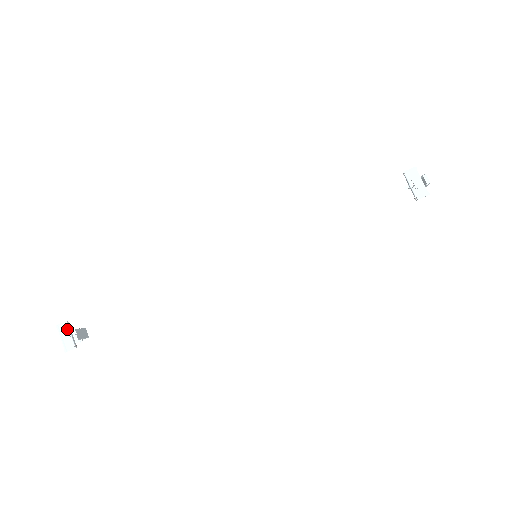
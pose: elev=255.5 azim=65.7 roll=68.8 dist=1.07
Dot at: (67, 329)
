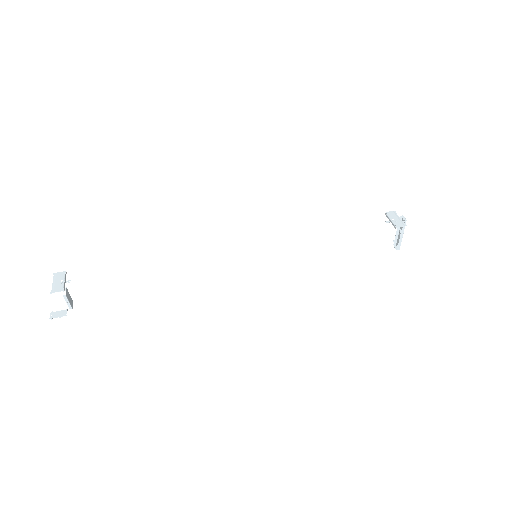
Dot at: (63, 276)
